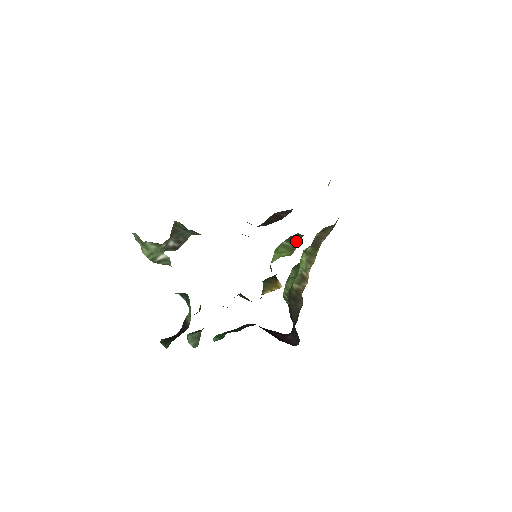
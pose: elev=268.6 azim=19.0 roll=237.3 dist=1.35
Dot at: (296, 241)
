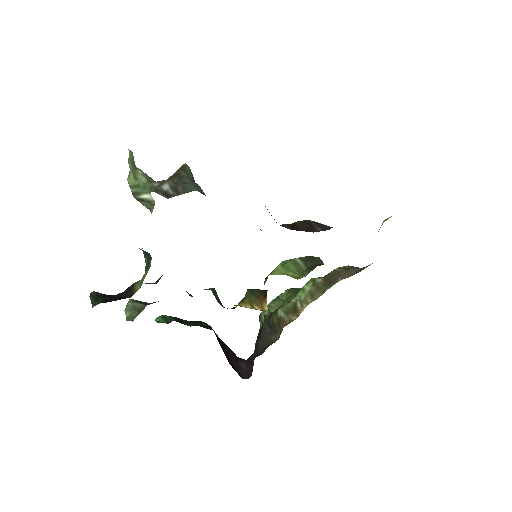
Dot at: (313, 265)
